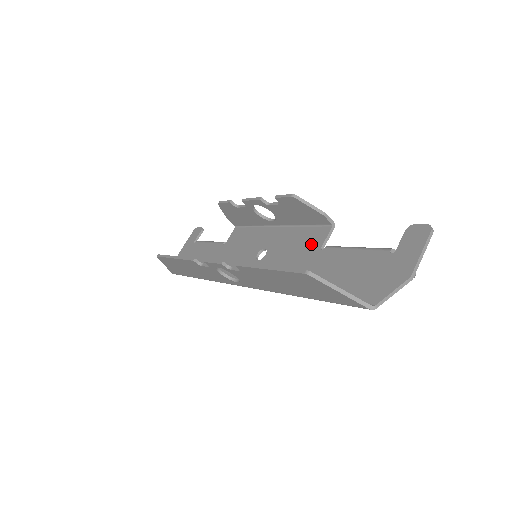
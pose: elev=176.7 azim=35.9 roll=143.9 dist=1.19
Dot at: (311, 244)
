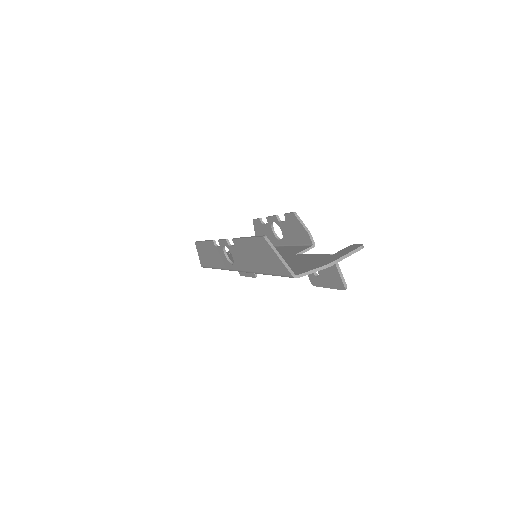
Dot at: (292, 252)
